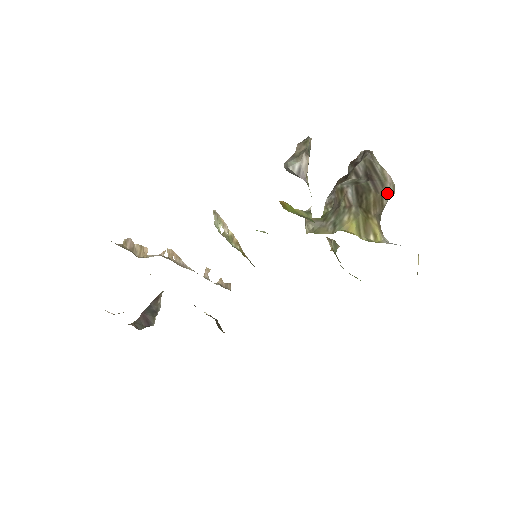
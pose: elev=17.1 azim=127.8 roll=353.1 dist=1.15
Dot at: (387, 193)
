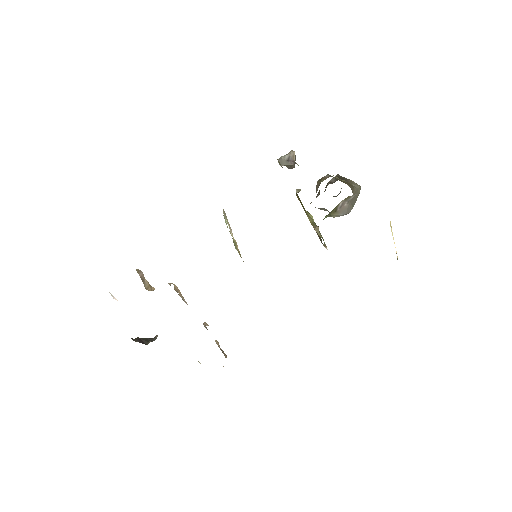
Dot at: (355, 185)
